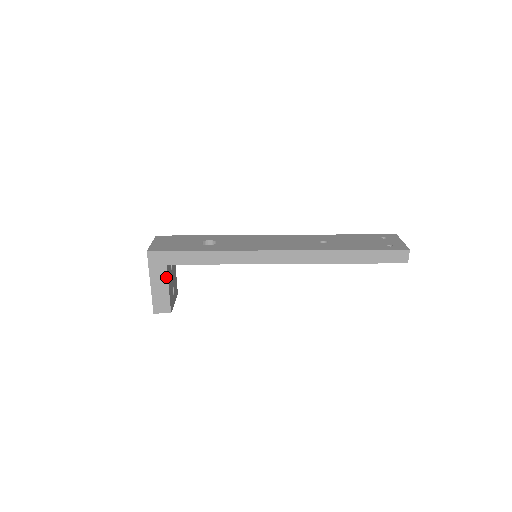
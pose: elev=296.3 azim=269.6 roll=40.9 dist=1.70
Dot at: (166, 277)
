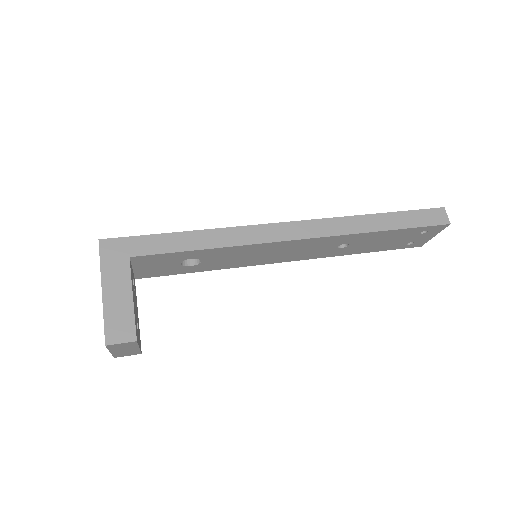
Dot at: (128, 277)
